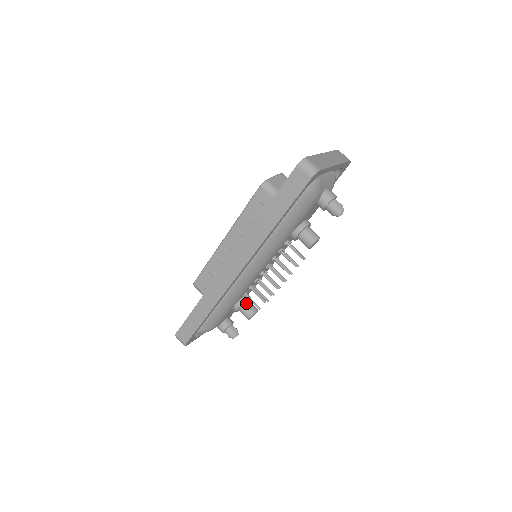
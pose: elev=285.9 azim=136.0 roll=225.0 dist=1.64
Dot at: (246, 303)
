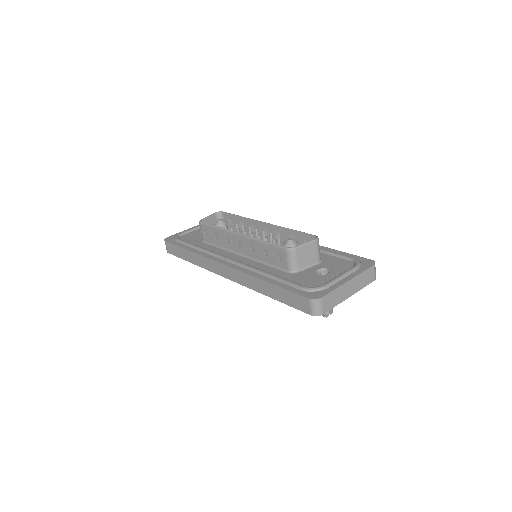
Dot at: occluded
